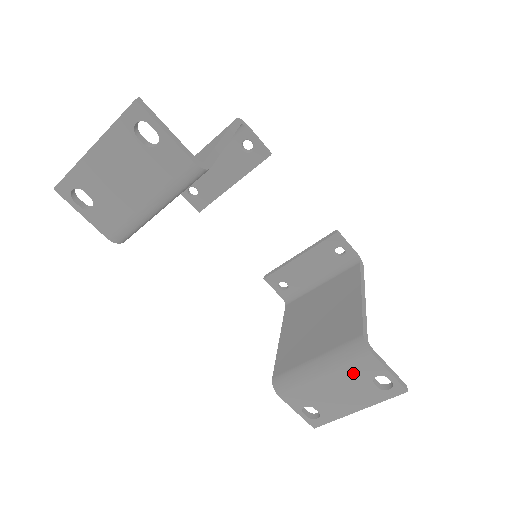
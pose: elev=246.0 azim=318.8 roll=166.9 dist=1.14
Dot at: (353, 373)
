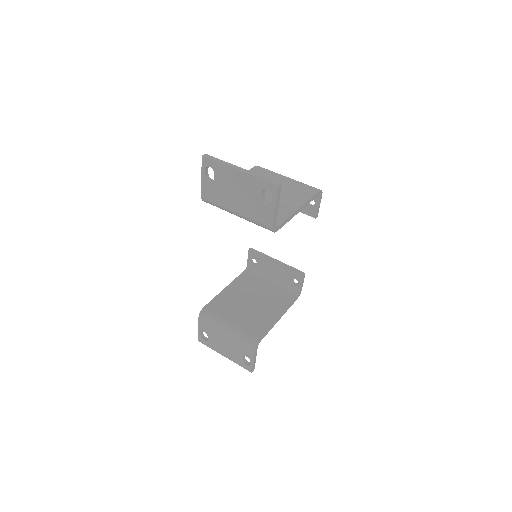
Dot at: (239, 346)
